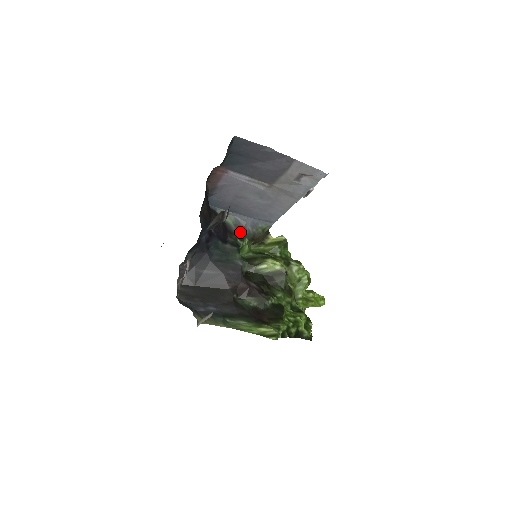
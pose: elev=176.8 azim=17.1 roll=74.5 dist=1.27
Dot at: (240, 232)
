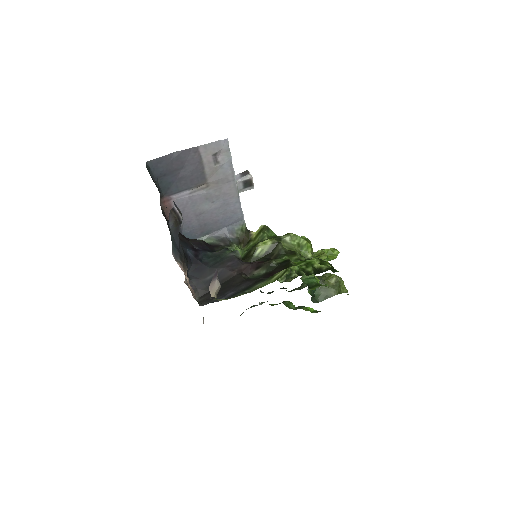
Dot at: (224, 242)
